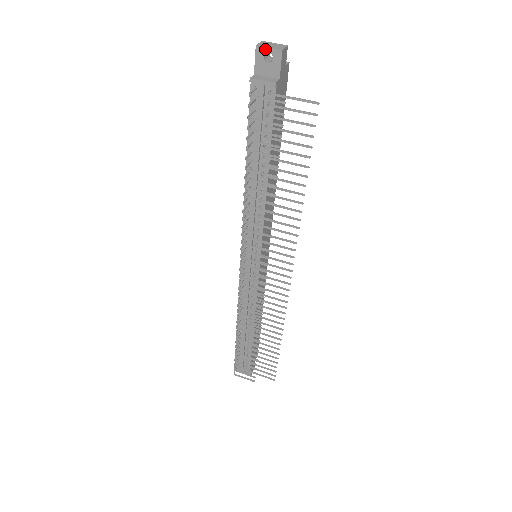
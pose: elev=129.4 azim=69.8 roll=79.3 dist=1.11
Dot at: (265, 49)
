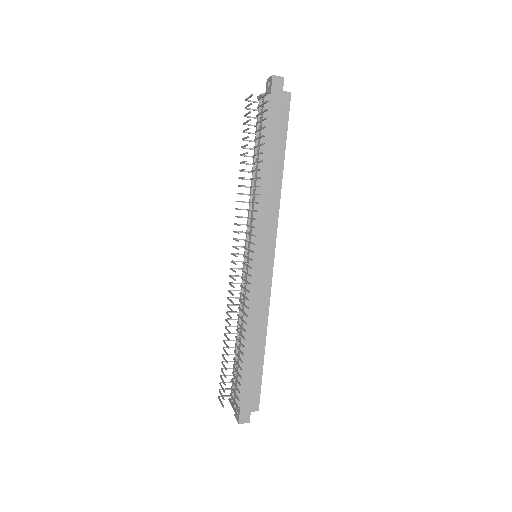
Dot at: (269, 79)
